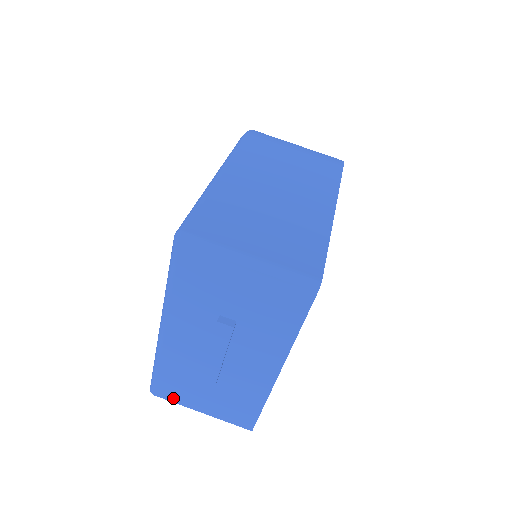
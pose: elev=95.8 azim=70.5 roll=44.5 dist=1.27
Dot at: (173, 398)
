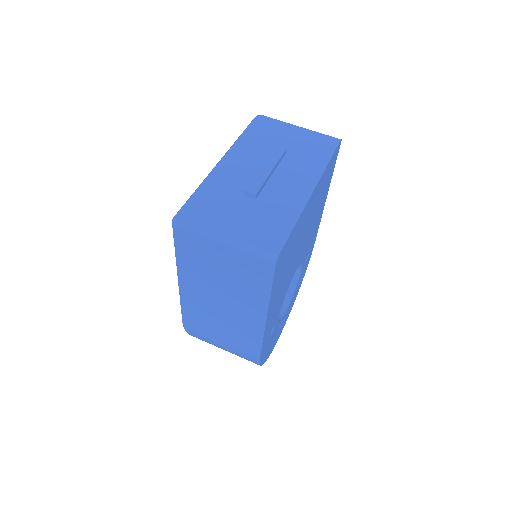
Dot at: (199, 220)
